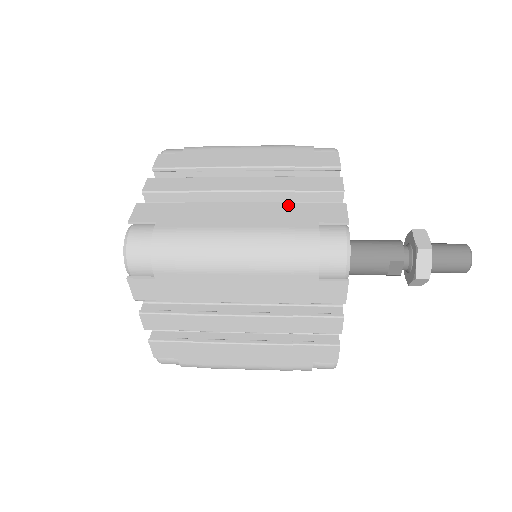
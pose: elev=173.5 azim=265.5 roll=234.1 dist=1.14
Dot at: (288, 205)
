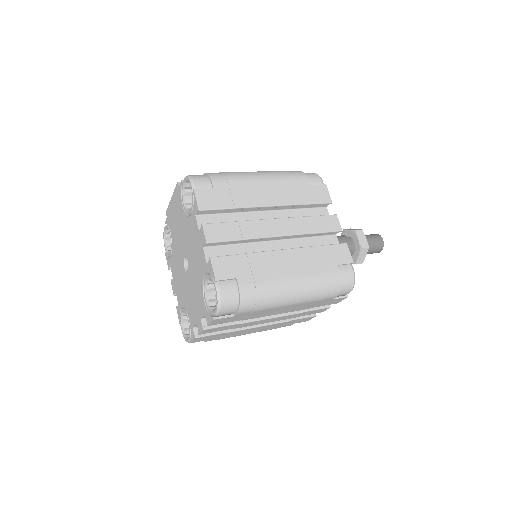
Dot at: (315, 250)
